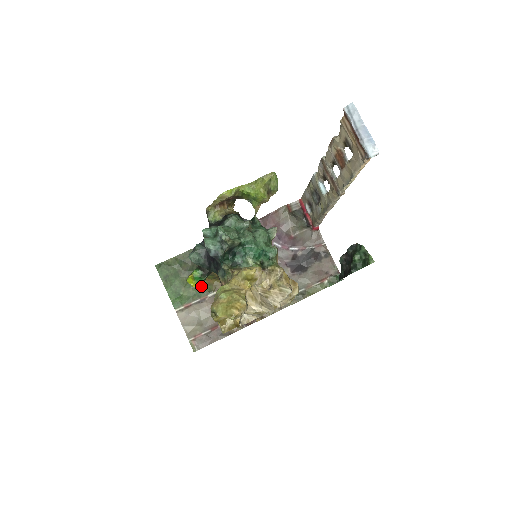
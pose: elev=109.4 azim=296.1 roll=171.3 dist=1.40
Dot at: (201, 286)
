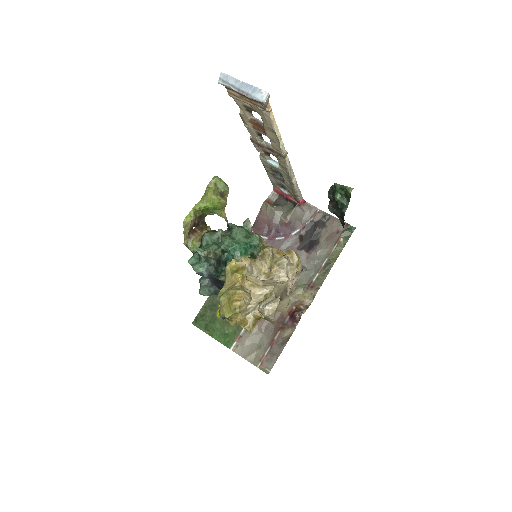
Dot at: occluded
